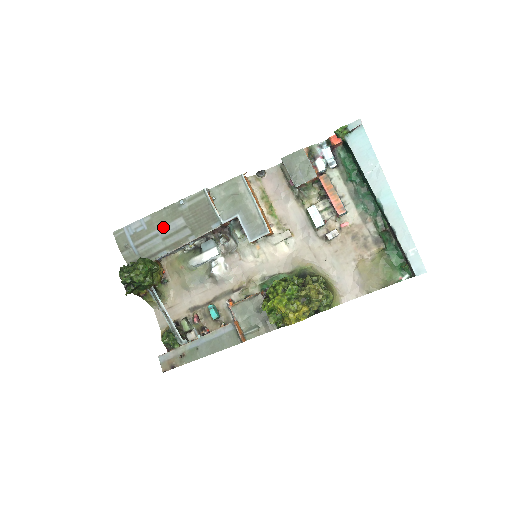
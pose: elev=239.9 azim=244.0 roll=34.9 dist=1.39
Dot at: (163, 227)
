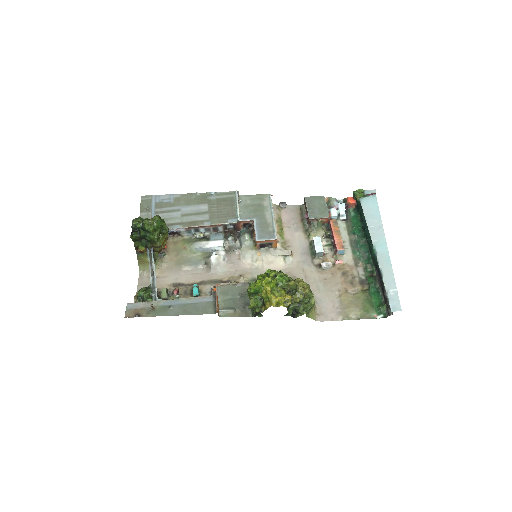
Dot at: (187, 206)
